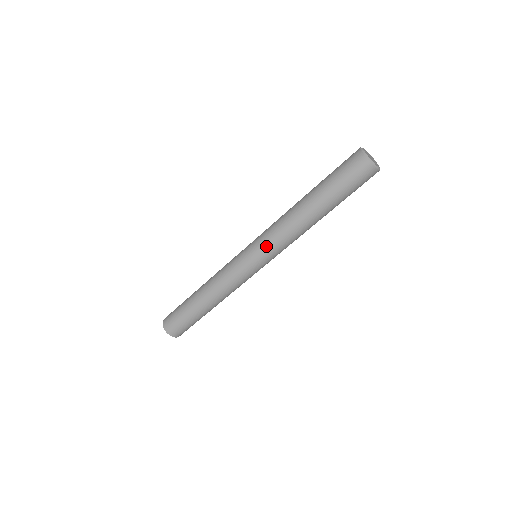
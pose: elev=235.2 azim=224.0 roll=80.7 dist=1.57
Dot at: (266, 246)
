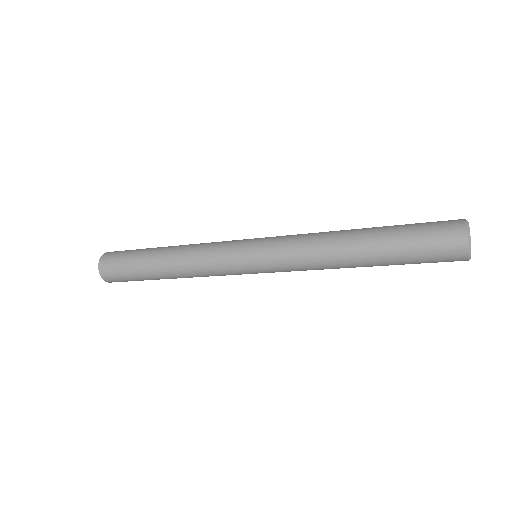
Dot at: occluded
